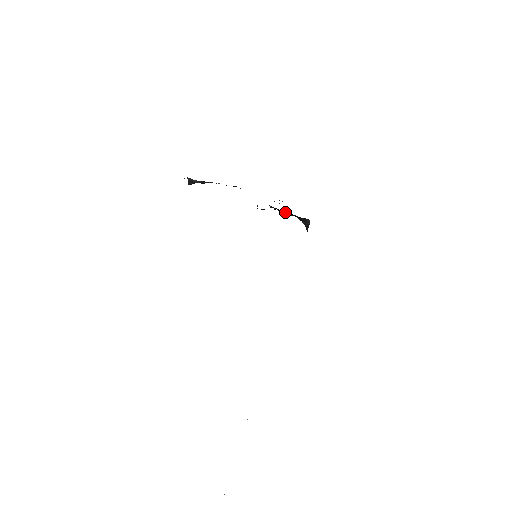
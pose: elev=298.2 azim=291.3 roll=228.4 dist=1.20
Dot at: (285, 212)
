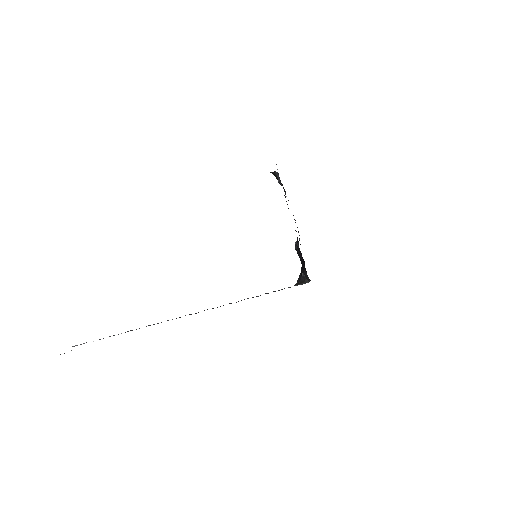
Dot at: (303, 261)
